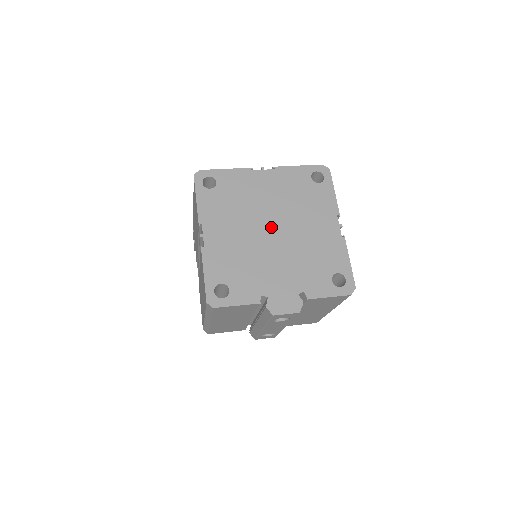
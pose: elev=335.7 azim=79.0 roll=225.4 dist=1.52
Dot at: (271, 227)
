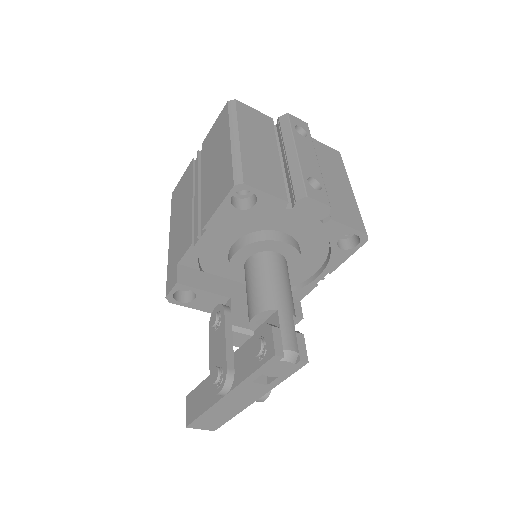
Dot at: occluded
